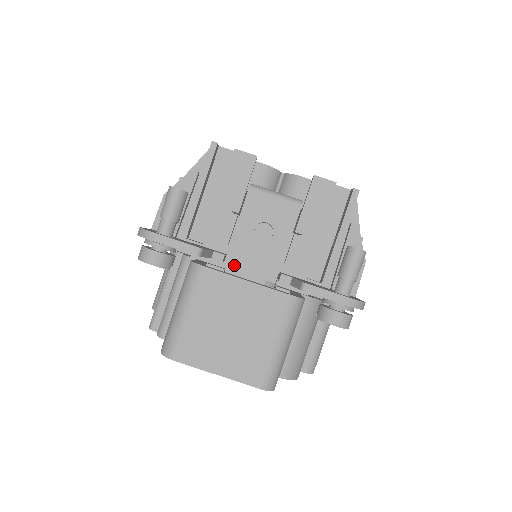
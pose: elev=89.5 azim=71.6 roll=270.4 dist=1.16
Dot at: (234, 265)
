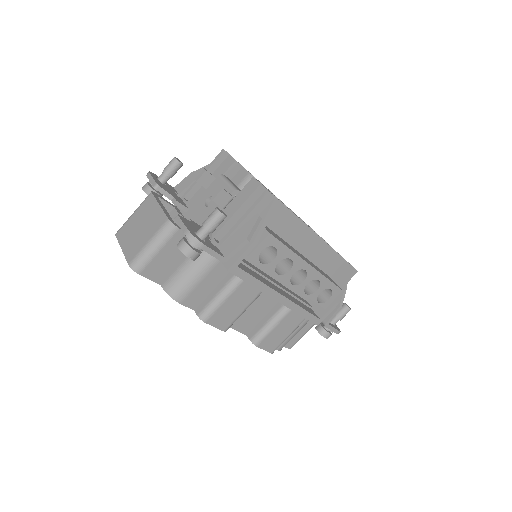
Dot at: (188, 216)
